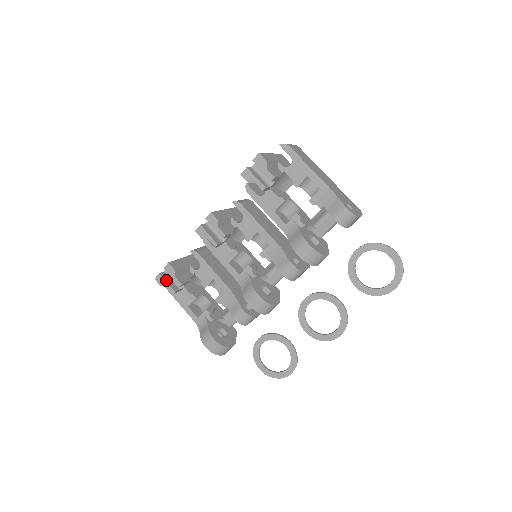
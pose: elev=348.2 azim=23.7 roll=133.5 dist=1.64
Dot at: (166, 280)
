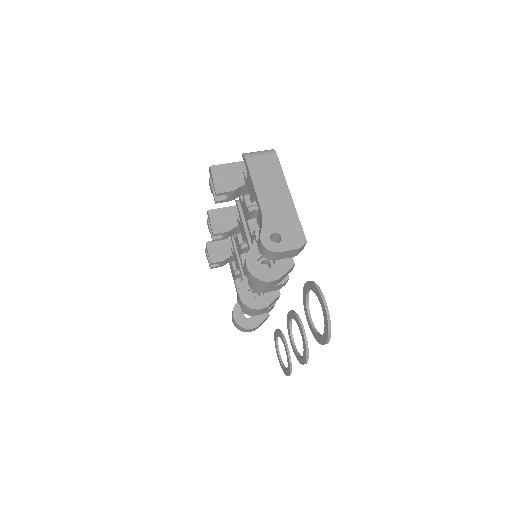
Dot at: occluded
